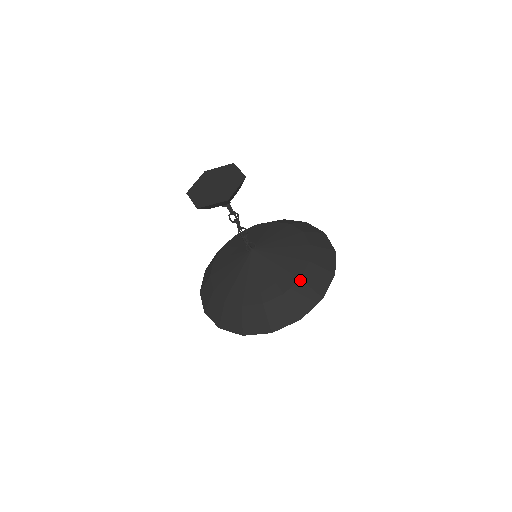
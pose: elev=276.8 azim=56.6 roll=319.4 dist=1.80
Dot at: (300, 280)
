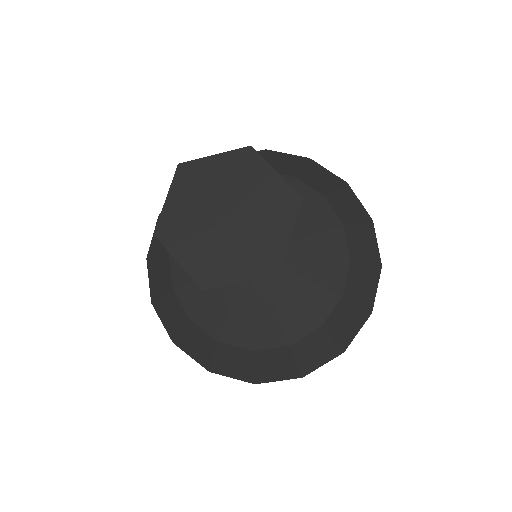
Dot at: (342, 298)
